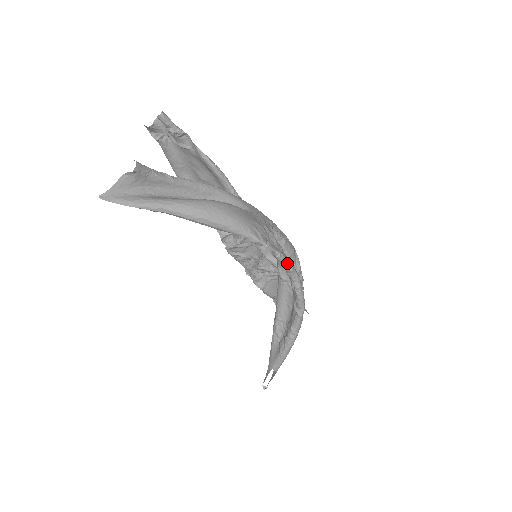
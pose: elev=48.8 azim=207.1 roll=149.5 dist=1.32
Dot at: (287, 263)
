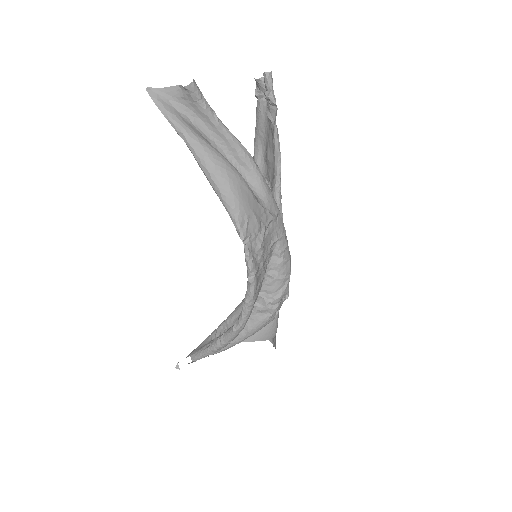
Dot at: (250, 271)
